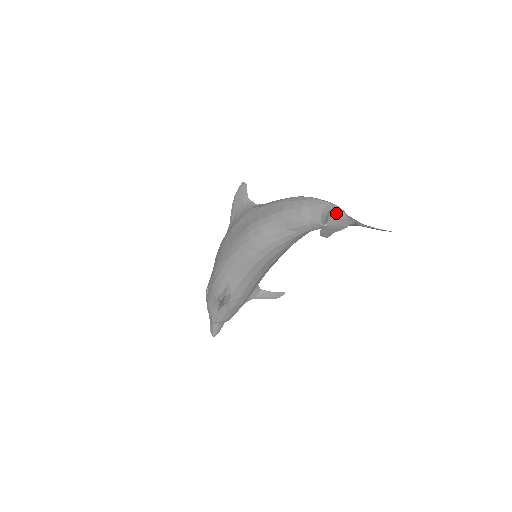
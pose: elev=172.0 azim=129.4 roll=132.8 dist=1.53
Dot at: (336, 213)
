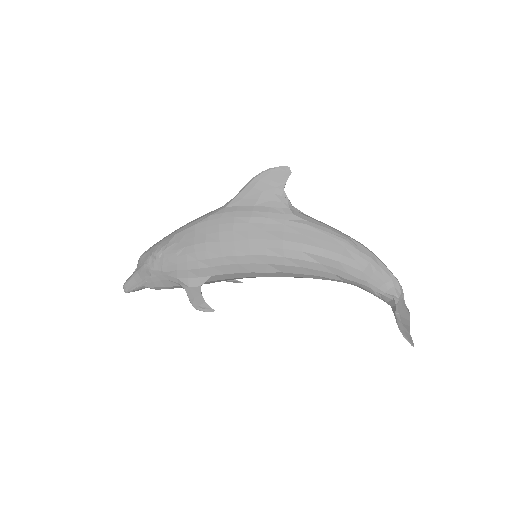
Dot at: (401, 296)
